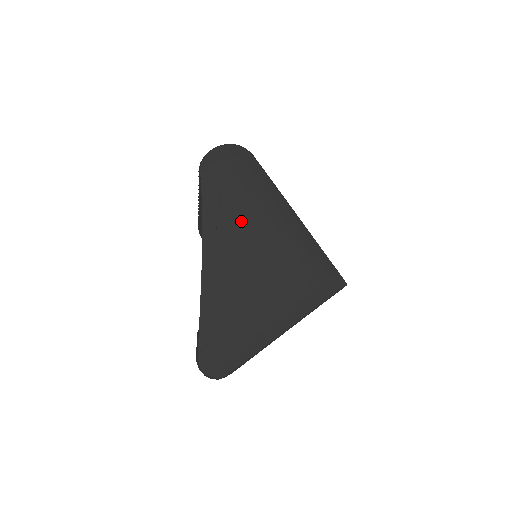
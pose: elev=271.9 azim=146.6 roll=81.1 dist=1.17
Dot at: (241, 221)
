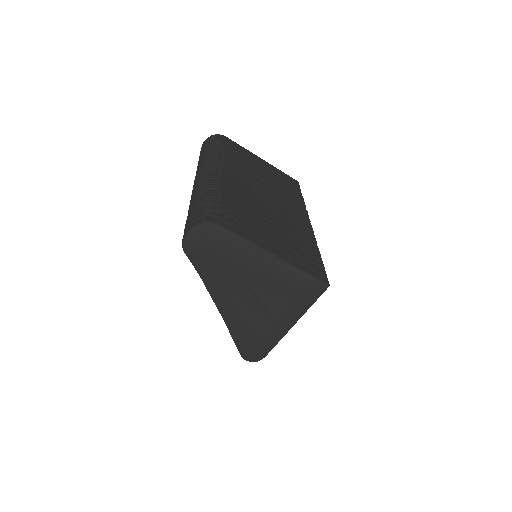
Dot at: (232, 276)
